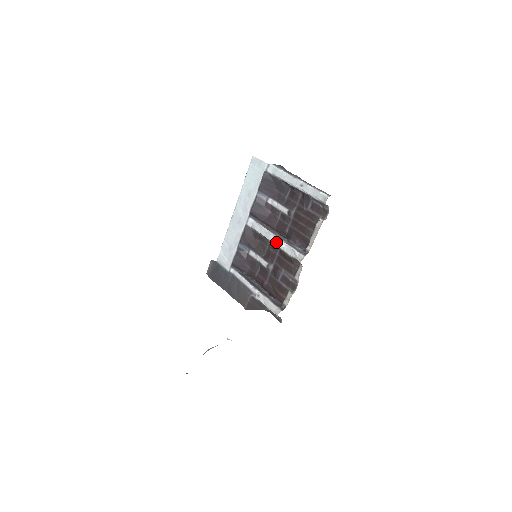
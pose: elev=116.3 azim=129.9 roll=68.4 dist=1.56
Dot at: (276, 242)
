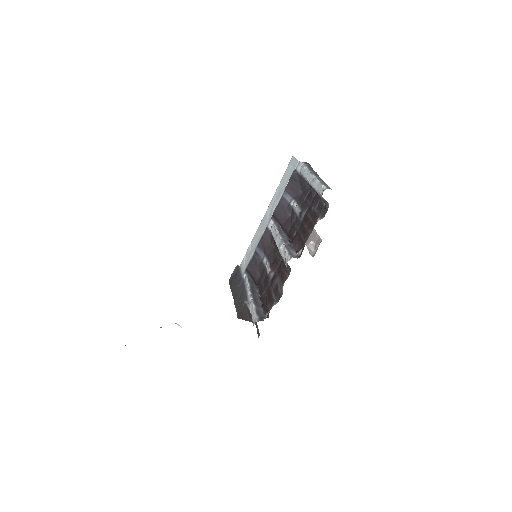
Dot at: (278, 244)
